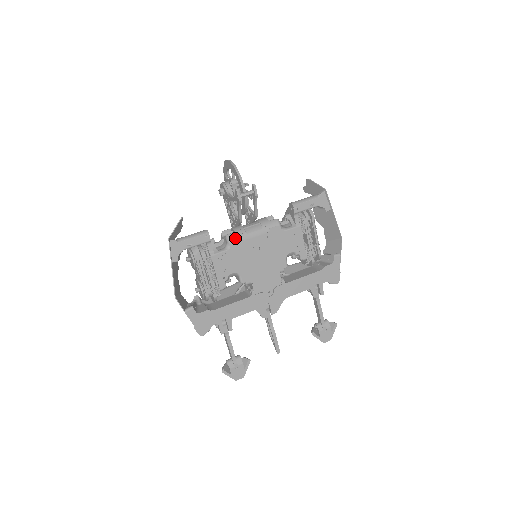
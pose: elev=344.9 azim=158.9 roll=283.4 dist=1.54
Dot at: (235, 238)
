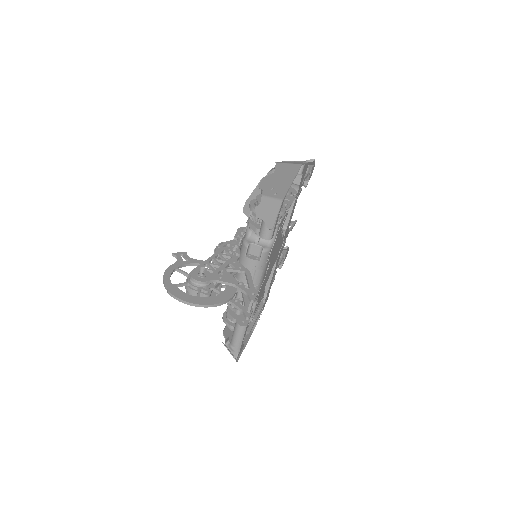
Dot at: (256, 297)
